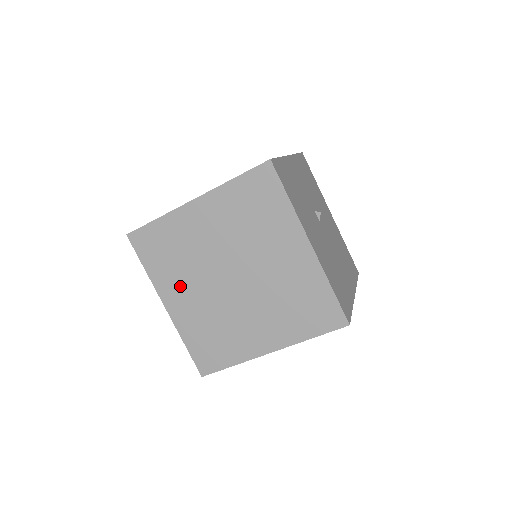
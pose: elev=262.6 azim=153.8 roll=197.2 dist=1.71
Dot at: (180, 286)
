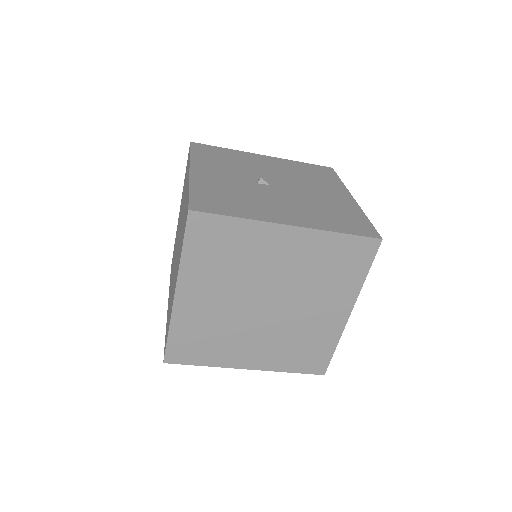
Dot at: (239, 348)
